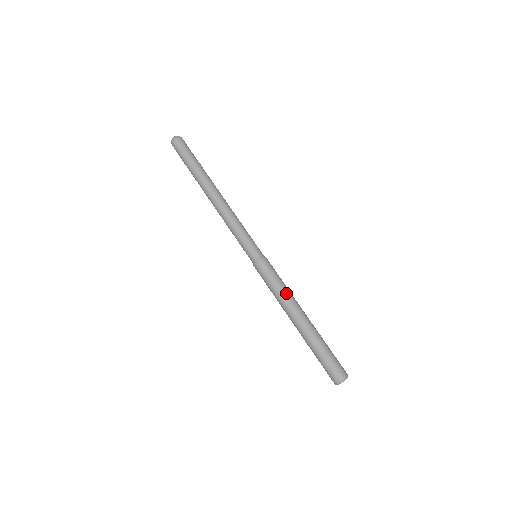
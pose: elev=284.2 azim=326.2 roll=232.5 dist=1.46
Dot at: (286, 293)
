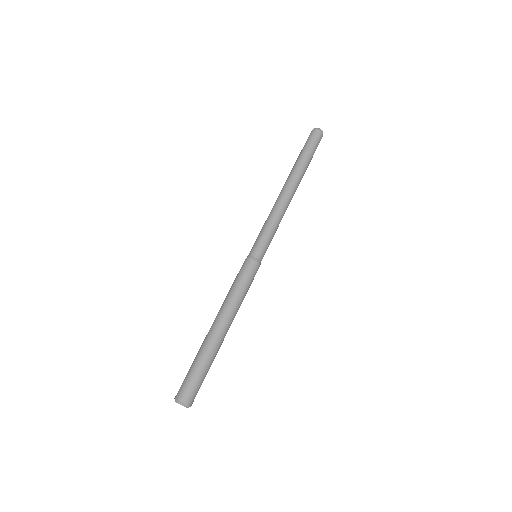
Dot at: (231, 298)
